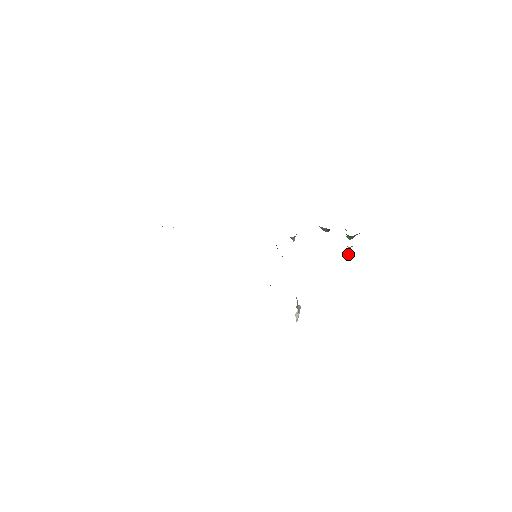
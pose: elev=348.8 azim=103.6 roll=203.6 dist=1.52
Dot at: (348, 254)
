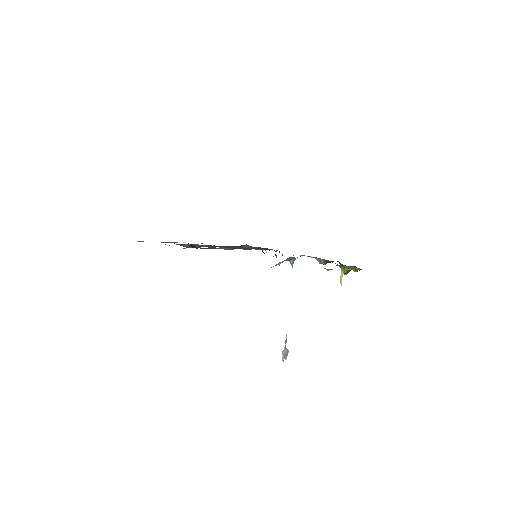
Dot at: (341, 278)
